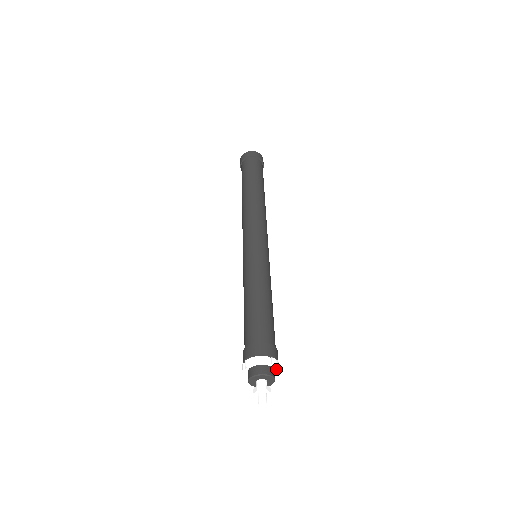
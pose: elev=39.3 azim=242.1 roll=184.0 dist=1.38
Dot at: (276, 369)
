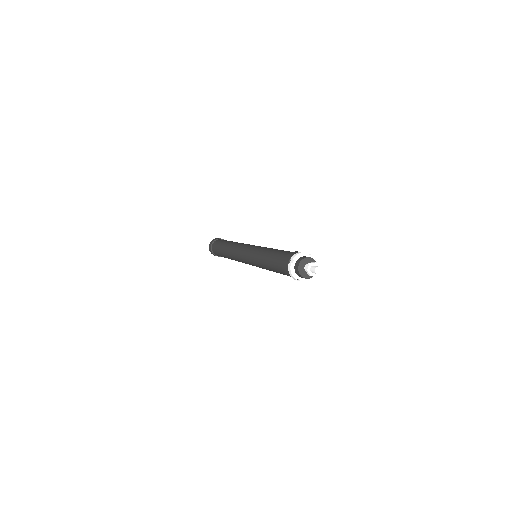
Dot at: occluded
